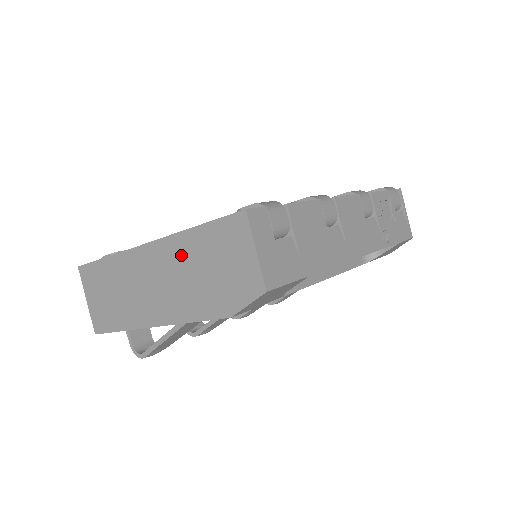
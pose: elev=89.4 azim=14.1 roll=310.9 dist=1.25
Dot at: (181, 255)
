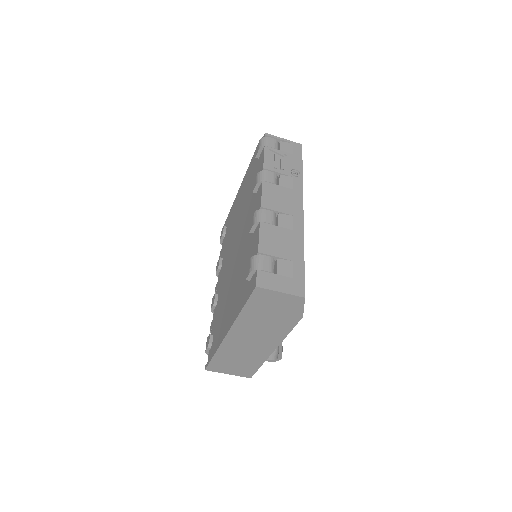
Dot at: (250, 322)
